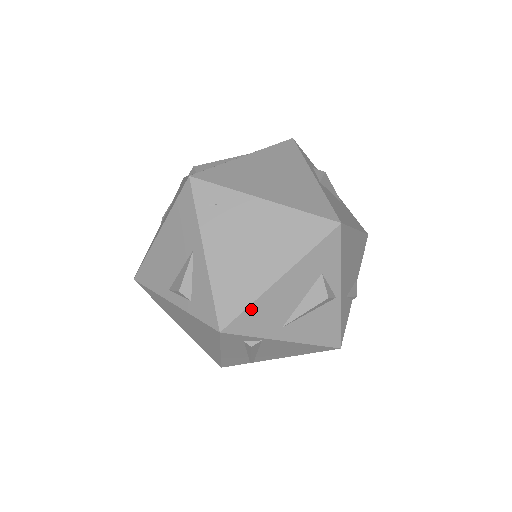
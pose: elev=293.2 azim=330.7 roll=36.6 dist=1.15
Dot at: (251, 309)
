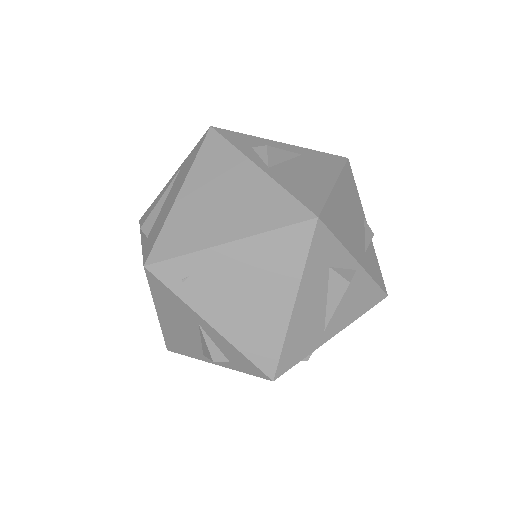
Dot at: (286, 345)
